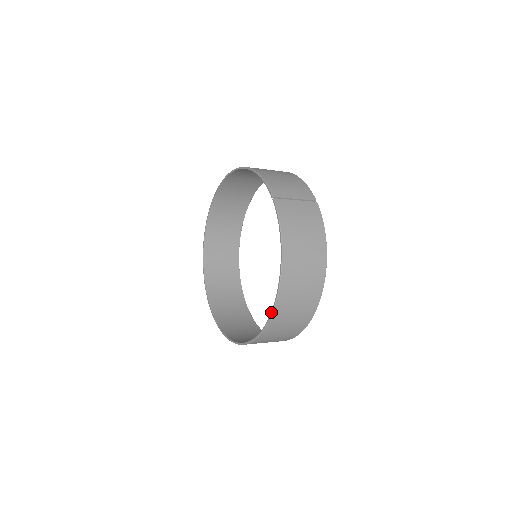
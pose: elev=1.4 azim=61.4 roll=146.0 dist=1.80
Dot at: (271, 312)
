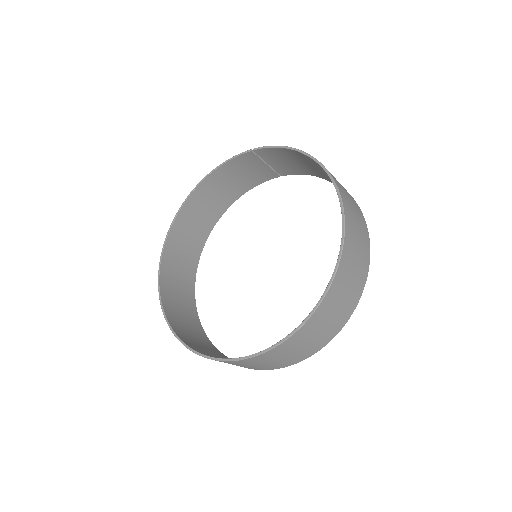
Dot at: (337, 191)
